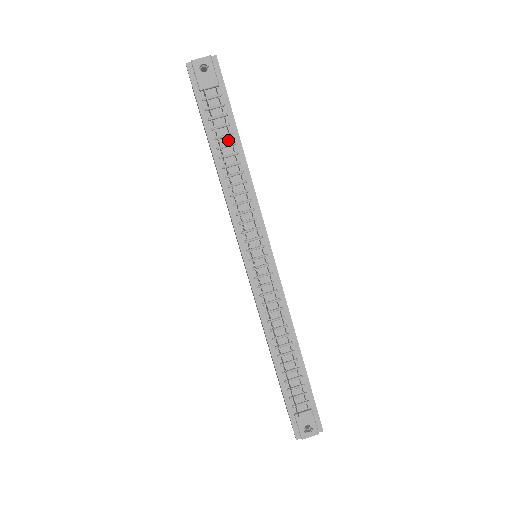
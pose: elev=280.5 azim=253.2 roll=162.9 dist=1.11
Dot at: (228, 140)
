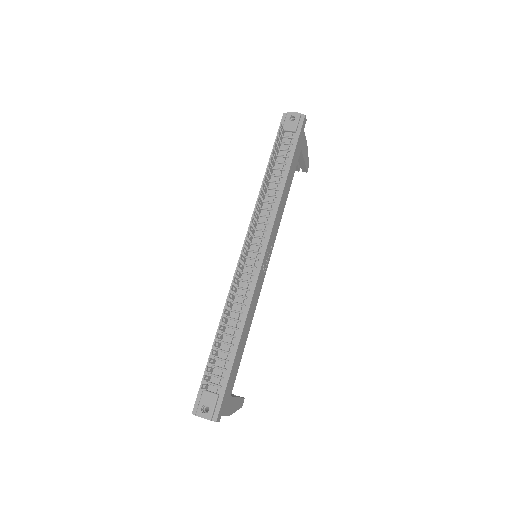
Dot at: (281, 166)
